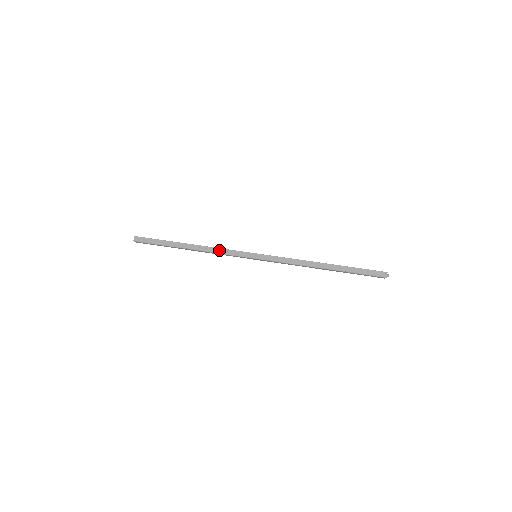
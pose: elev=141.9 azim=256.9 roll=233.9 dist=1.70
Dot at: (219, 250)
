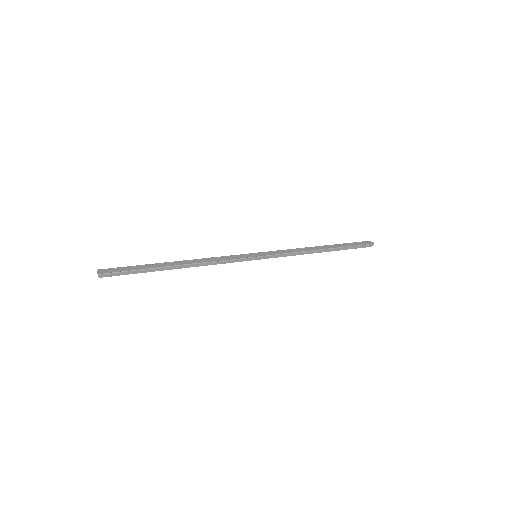
Dot at: (215, 258)
